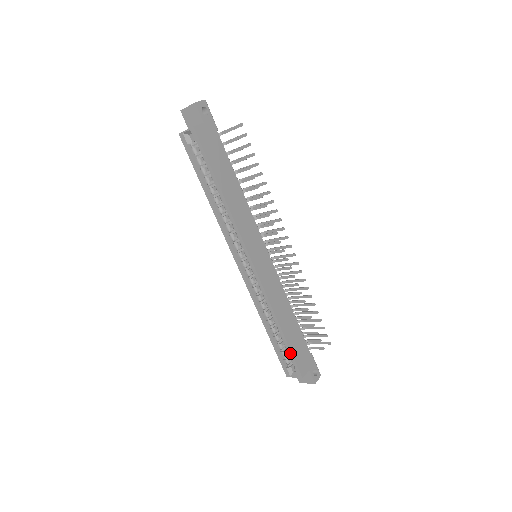
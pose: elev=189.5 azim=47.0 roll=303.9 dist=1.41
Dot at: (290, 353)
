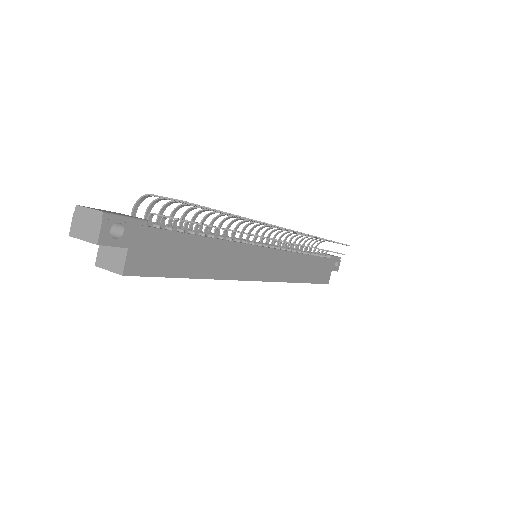
Dot at: (314, 283)
